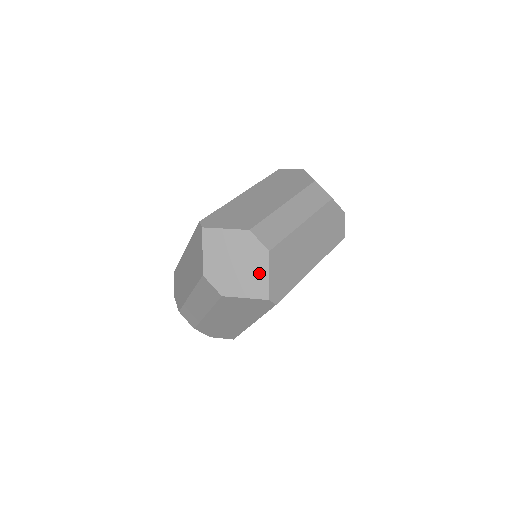
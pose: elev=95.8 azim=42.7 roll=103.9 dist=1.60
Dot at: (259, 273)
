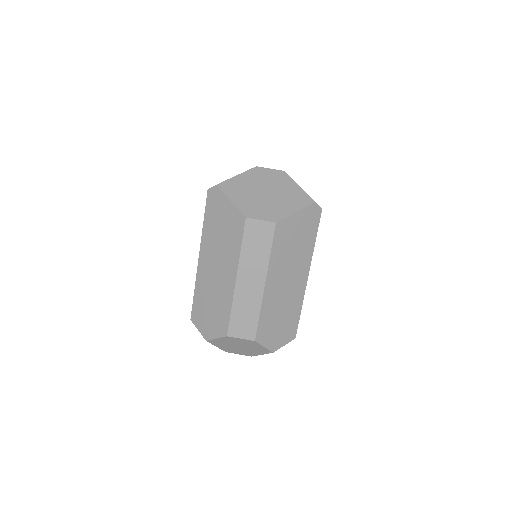
Dot at: (290, 189)
